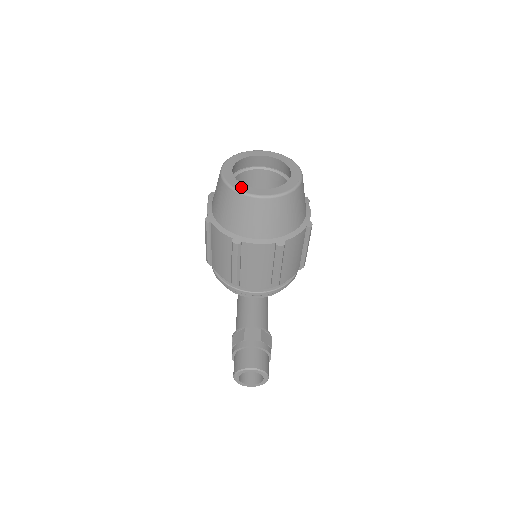
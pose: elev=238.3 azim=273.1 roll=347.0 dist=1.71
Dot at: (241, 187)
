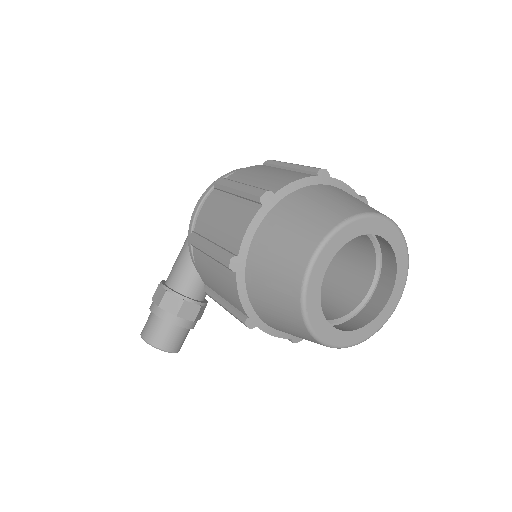
Dot at: (317, 319)
